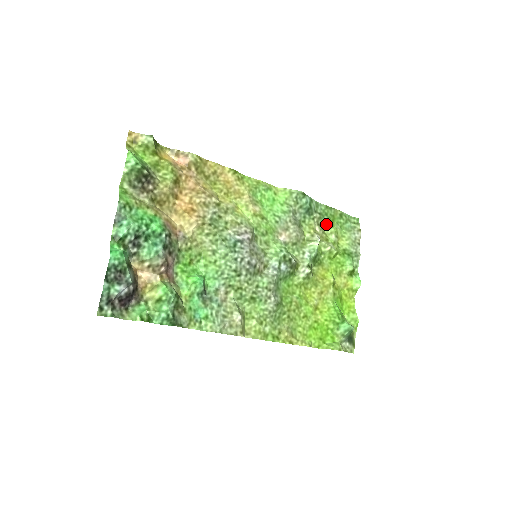
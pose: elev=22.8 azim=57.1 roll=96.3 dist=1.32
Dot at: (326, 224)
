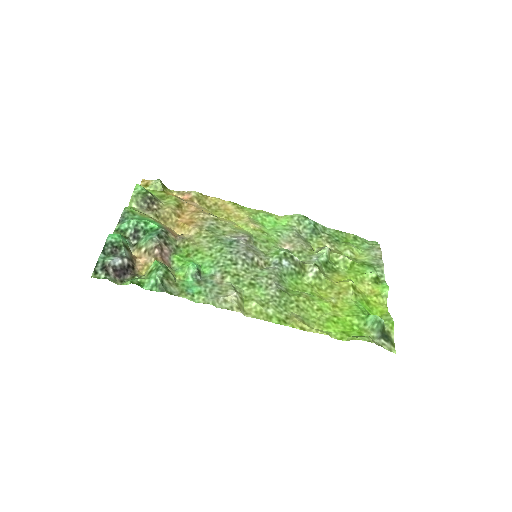
Dot at: (338, 243)
